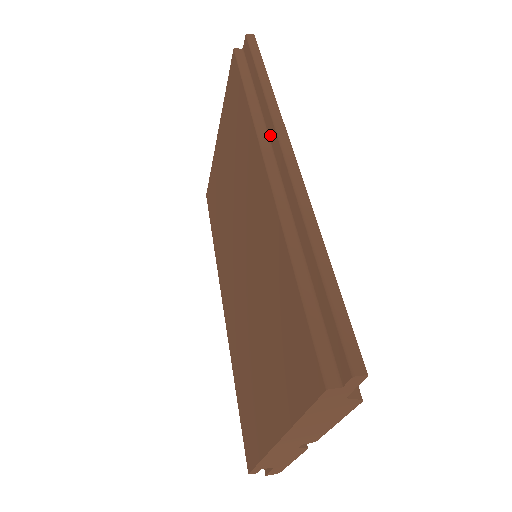
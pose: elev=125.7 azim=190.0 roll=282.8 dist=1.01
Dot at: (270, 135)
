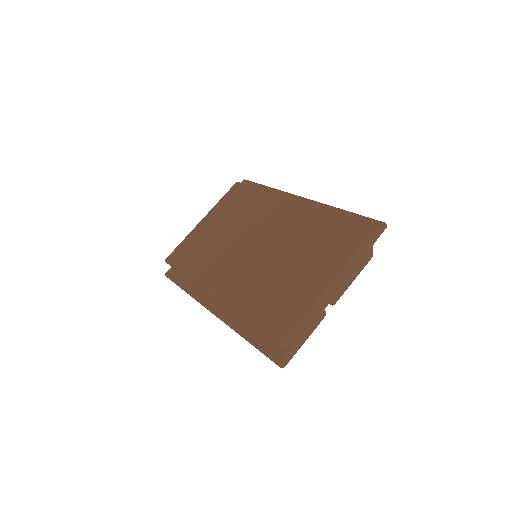
Dot at: occluded
